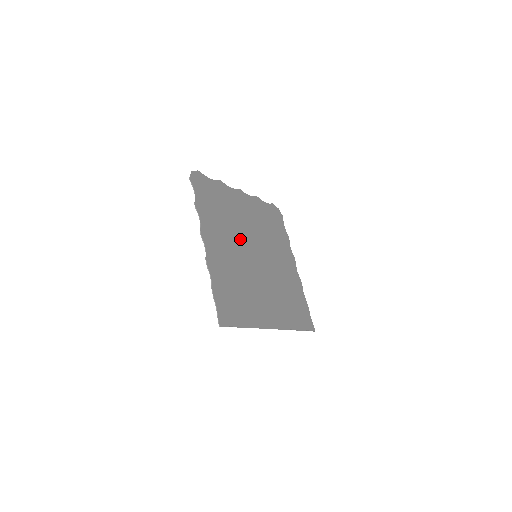
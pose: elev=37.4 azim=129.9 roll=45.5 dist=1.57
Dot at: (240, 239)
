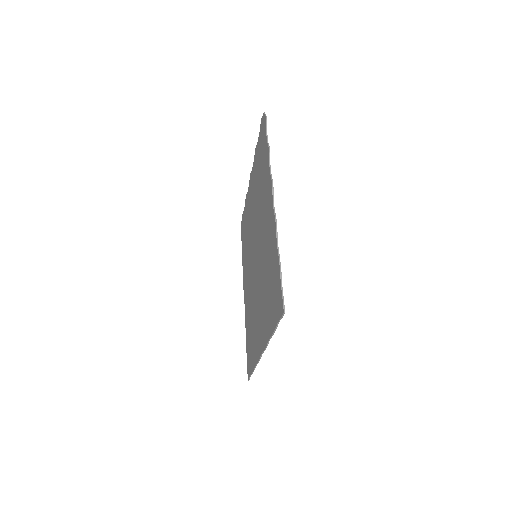
Dot at: occluded
